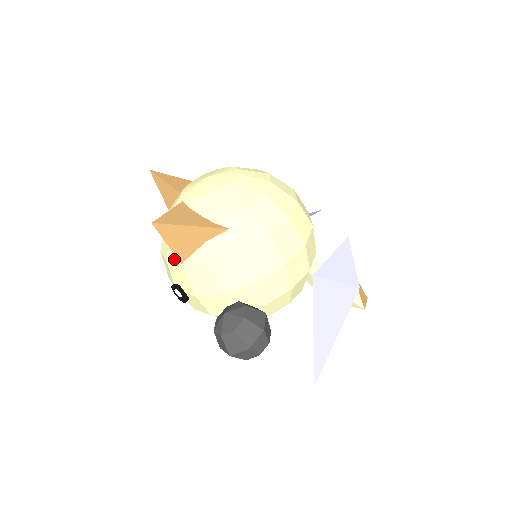
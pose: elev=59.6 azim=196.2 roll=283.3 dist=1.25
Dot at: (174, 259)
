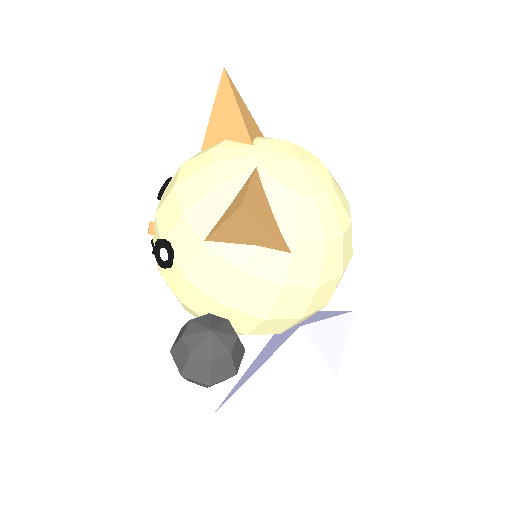
Dot at: (196, 224)
